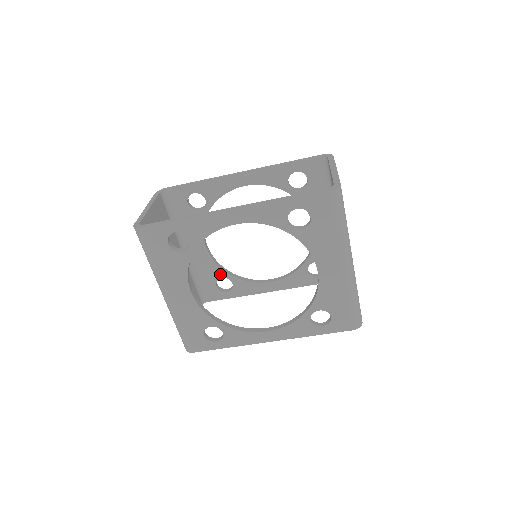
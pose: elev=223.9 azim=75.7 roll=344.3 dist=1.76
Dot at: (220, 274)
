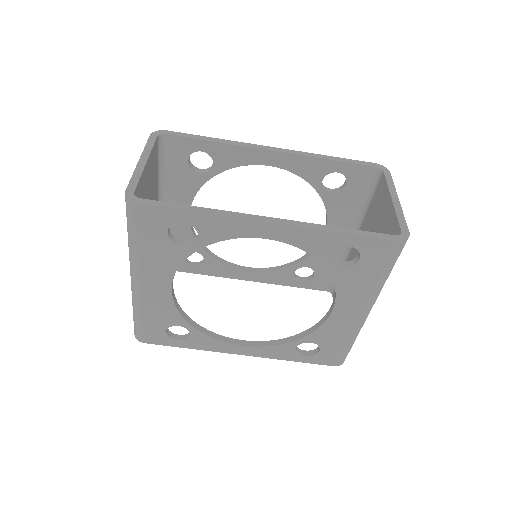
Dot at: occluded
